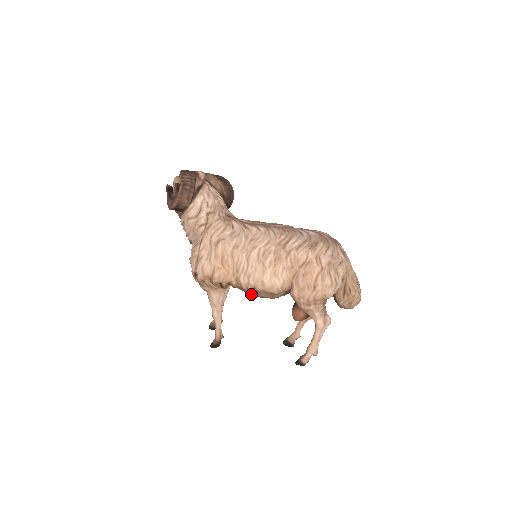
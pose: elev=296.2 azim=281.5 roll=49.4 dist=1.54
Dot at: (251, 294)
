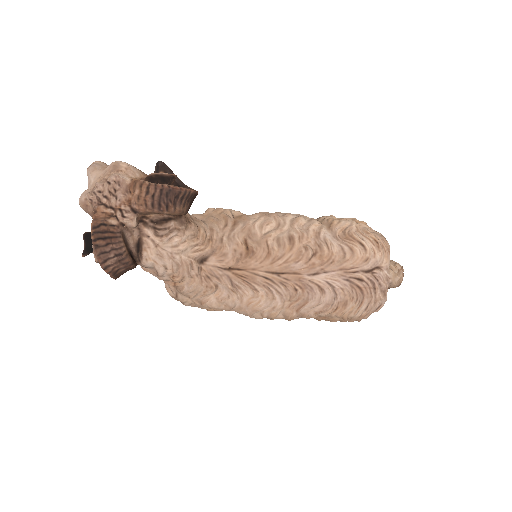
Dot at: occluded
